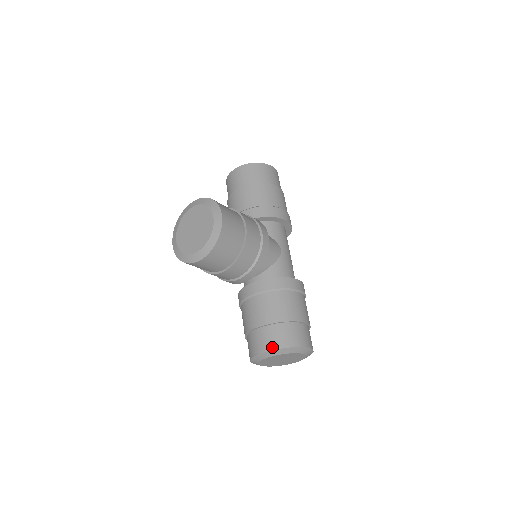
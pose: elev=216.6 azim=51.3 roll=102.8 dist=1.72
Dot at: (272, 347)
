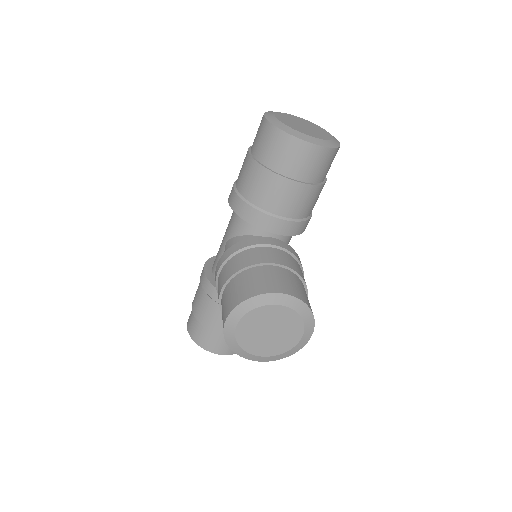
Dot at: (230, 353)
